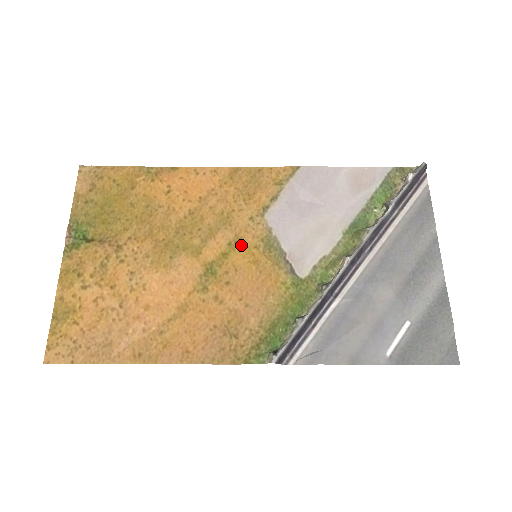
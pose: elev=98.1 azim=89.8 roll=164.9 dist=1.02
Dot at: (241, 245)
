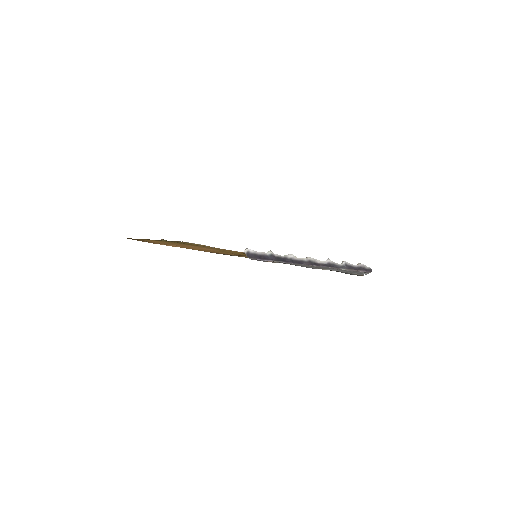
Dot at: occluded
